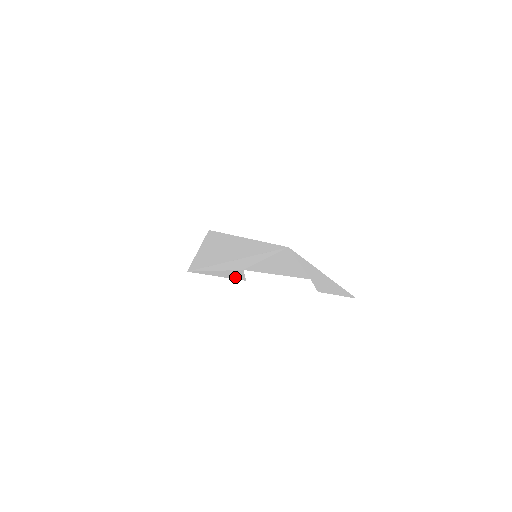
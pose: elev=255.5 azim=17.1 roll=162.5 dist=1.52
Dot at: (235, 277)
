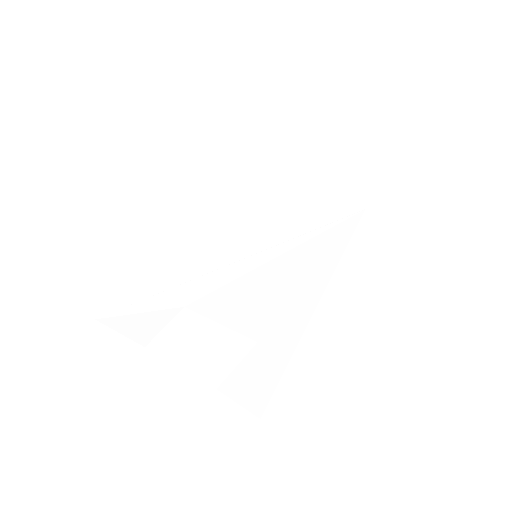
Dot at: (141, 335)
